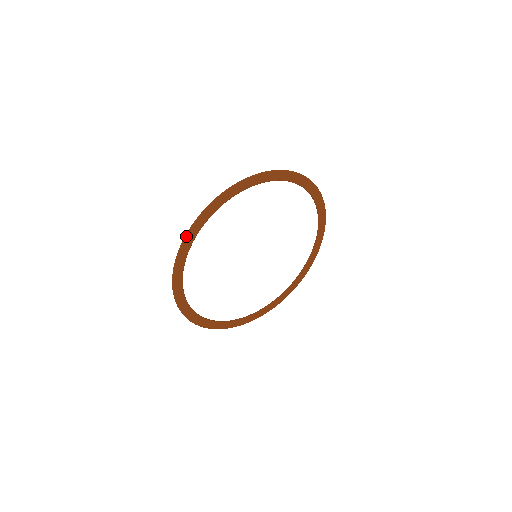
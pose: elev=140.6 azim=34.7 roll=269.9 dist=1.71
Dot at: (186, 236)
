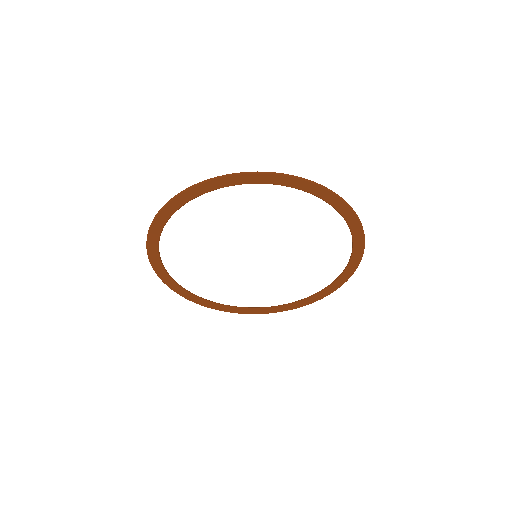
Dot at: (201, 183)
